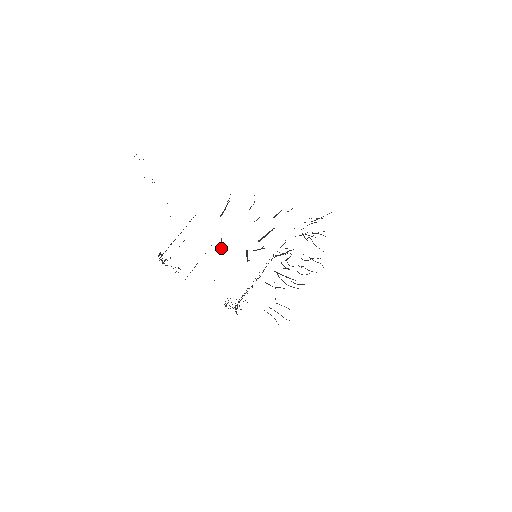
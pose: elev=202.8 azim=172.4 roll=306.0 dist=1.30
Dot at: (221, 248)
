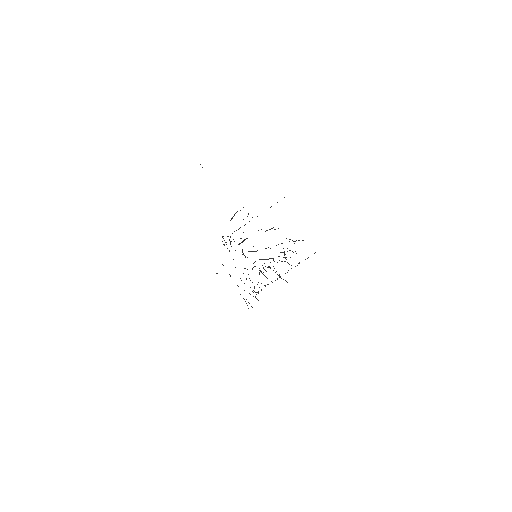
Dot at: (230, 243)
